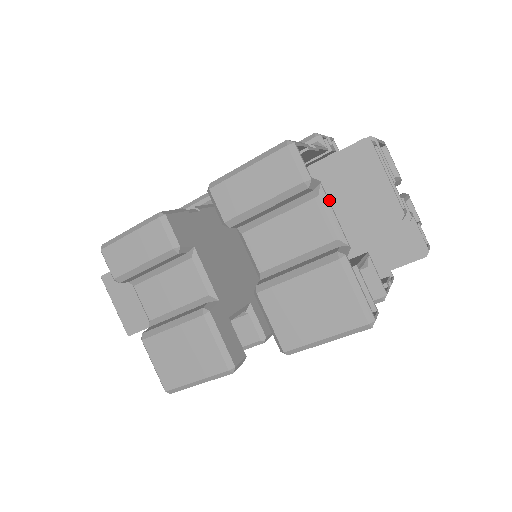
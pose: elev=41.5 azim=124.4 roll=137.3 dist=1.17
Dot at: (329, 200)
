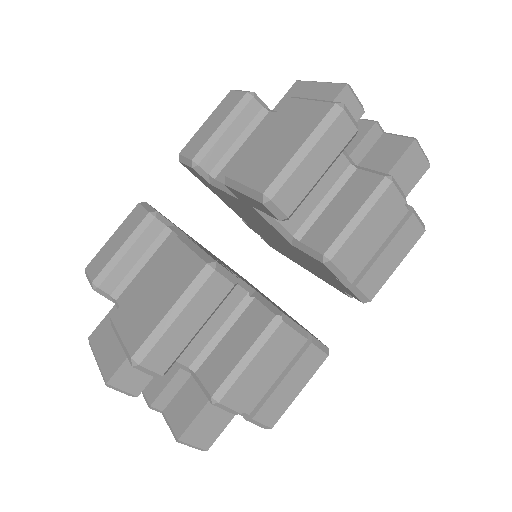
Dot at: occluded
